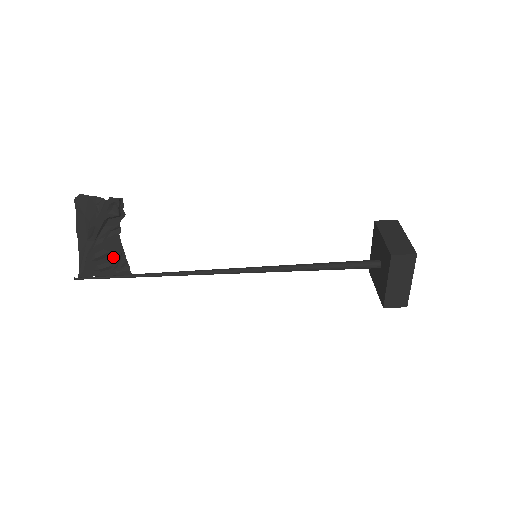
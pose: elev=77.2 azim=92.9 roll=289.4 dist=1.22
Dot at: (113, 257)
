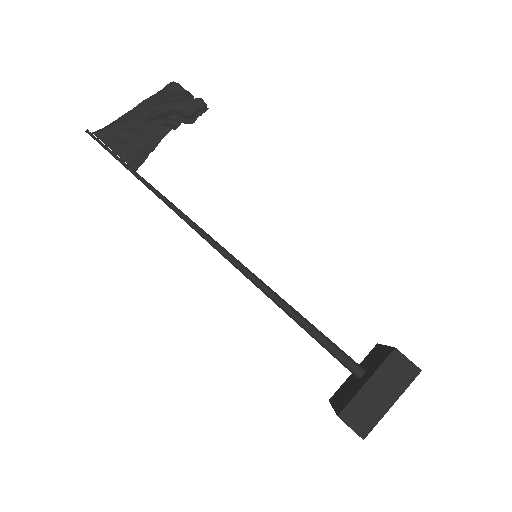
Dot at: (142, 143)
